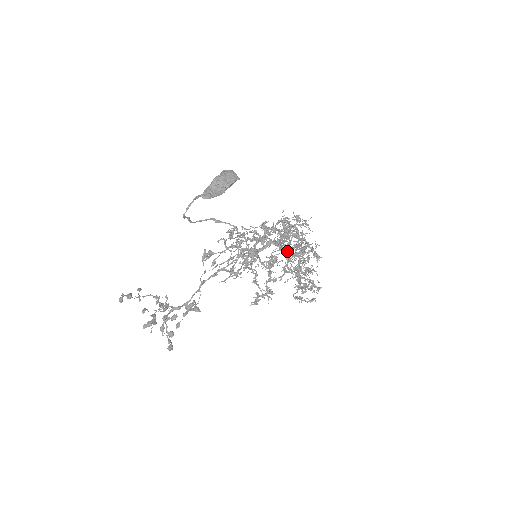
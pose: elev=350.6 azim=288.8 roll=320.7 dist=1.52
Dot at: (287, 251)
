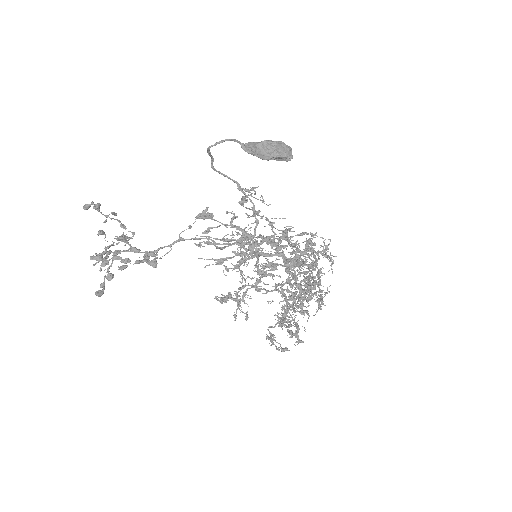
Dot at: (292, 273)
